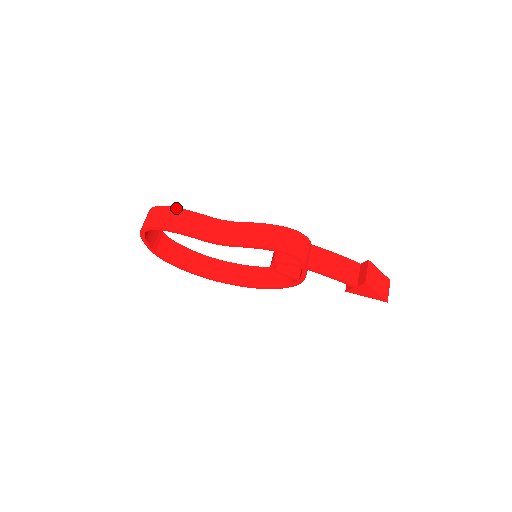
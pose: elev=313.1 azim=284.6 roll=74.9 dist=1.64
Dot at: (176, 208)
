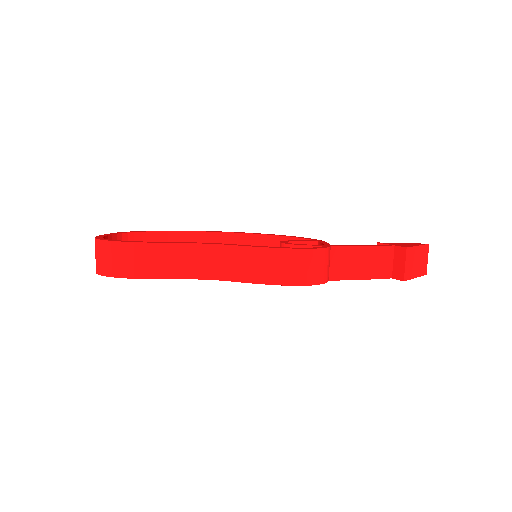
Dot at: (134, 244)
